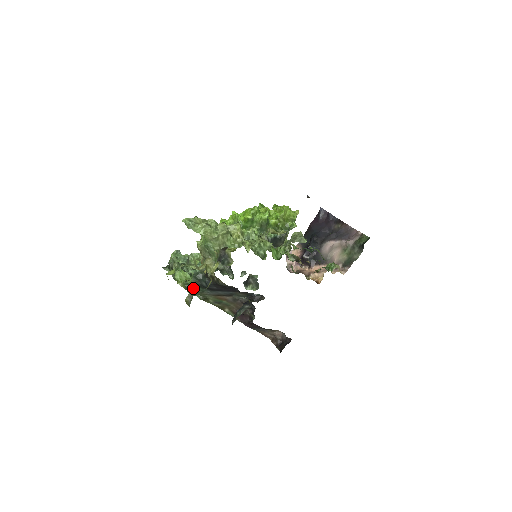
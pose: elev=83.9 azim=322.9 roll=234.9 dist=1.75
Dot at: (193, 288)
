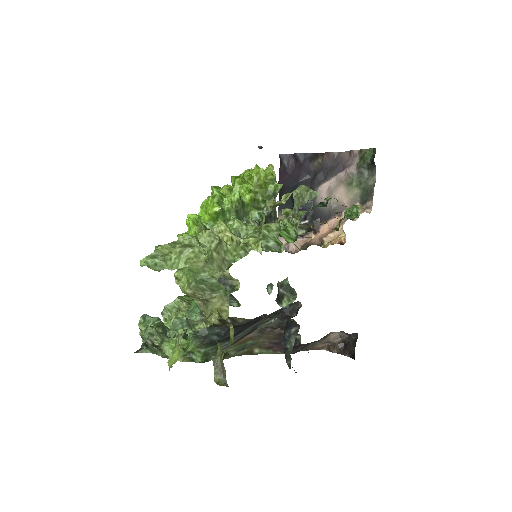
Dot at: (215, 356)
